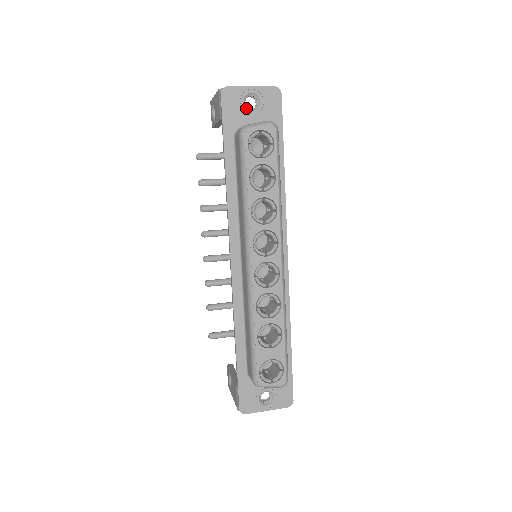
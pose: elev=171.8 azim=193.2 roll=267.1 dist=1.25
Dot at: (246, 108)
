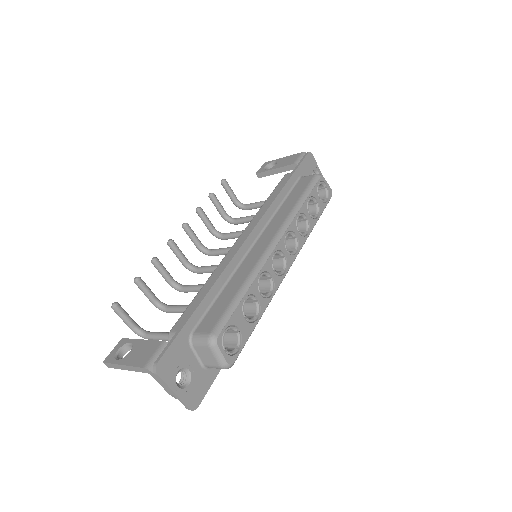
Dot at: occluded
